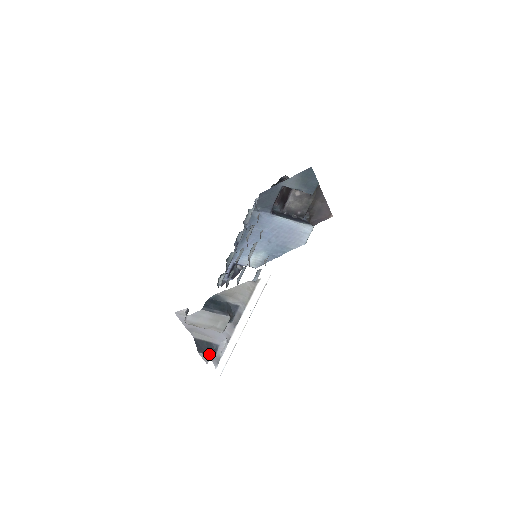
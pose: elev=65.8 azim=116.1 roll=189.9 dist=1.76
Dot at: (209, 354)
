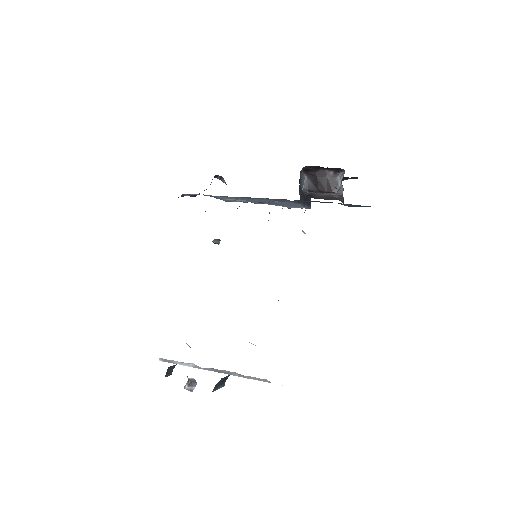
Dot at: (171, 374)
